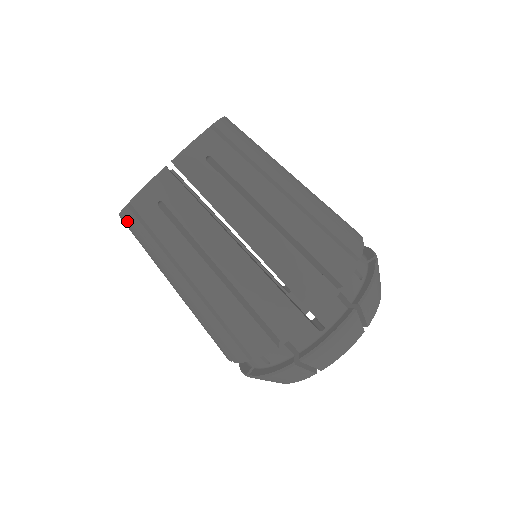
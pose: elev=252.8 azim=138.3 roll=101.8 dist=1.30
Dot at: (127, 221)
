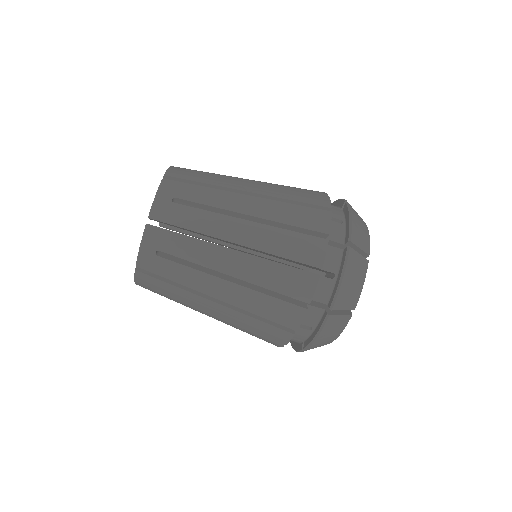
Dot at: occluded
